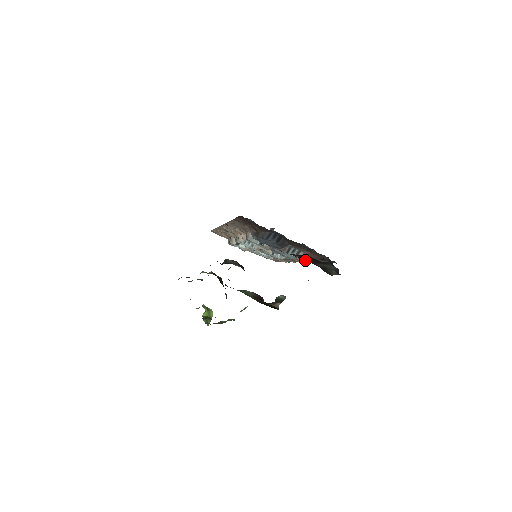
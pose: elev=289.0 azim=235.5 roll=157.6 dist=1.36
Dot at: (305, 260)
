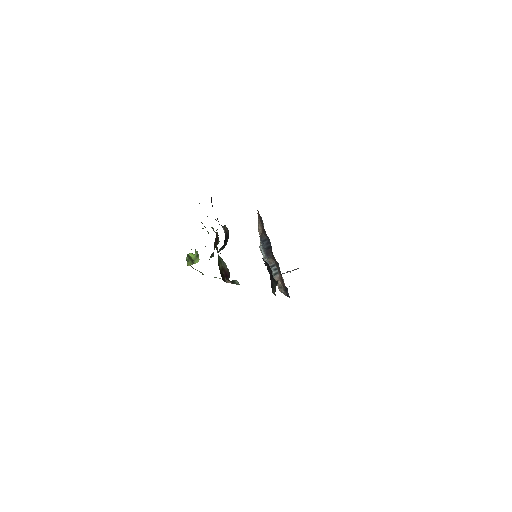
Dot at: occluded
